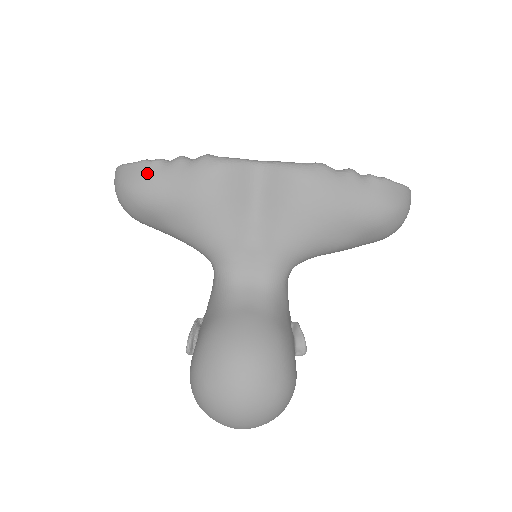
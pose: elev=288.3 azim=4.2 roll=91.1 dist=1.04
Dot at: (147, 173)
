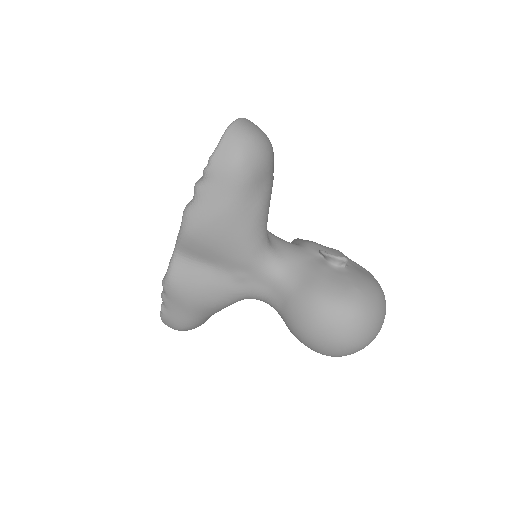
Dot at: (169, 319)
